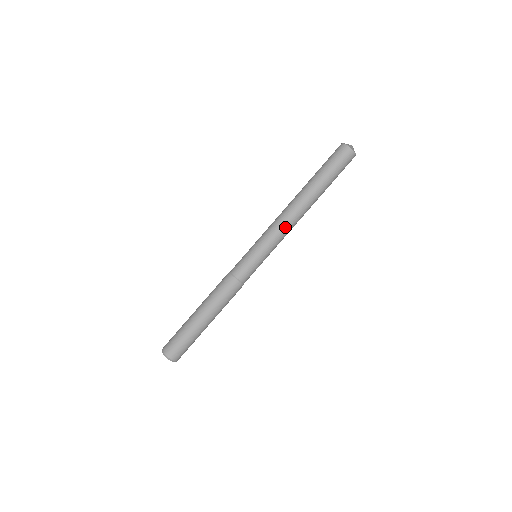
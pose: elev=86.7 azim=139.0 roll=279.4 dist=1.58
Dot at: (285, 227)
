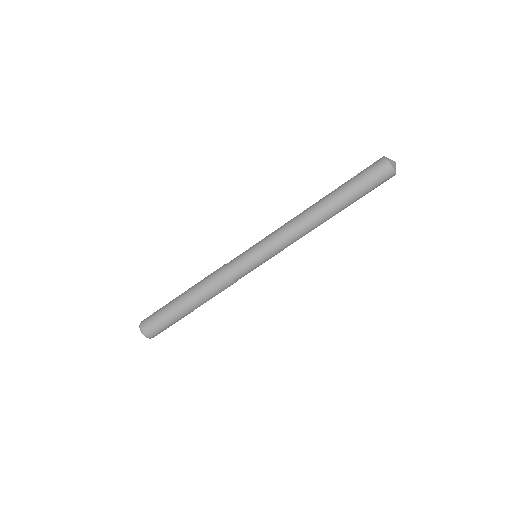
Dot at: occluded
